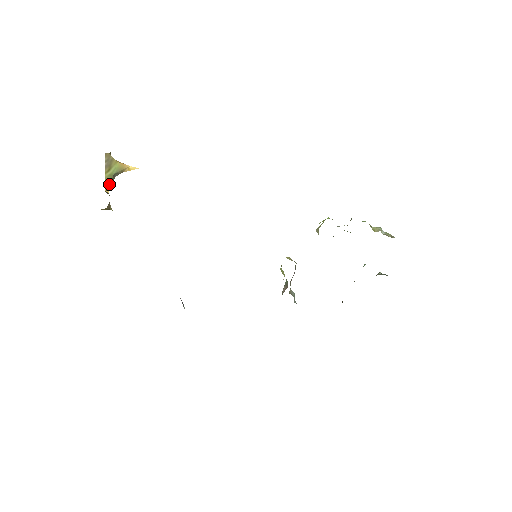
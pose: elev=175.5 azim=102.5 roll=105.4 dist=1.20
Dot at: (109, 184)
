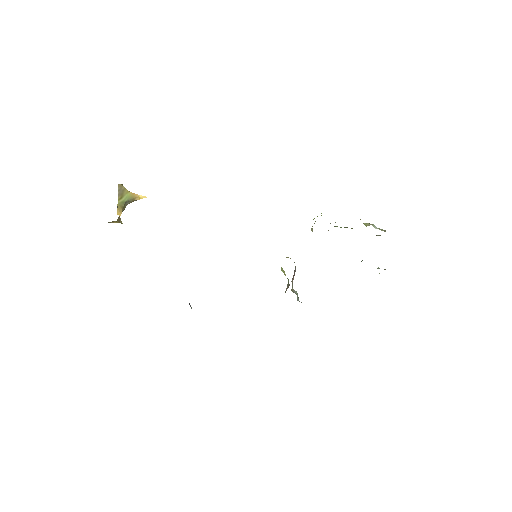
Dot at: (121, 209)
